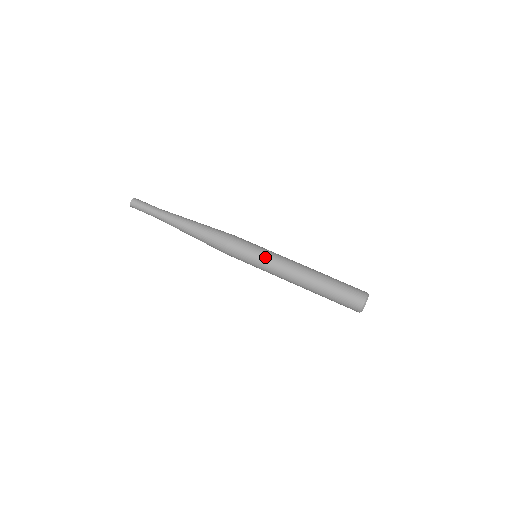
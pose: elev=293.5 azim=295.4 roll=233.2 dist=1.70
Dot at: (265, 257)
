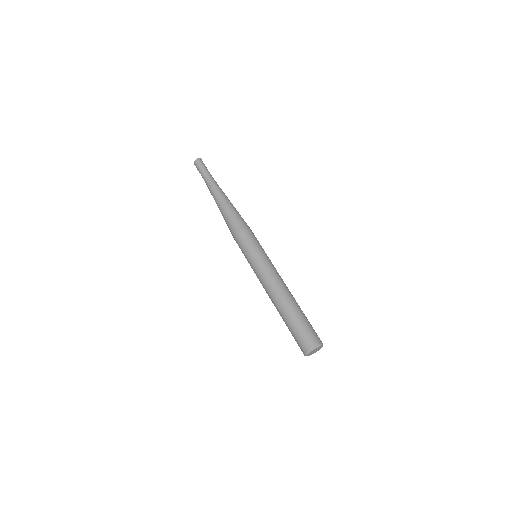
Dot at: (262, 258)
